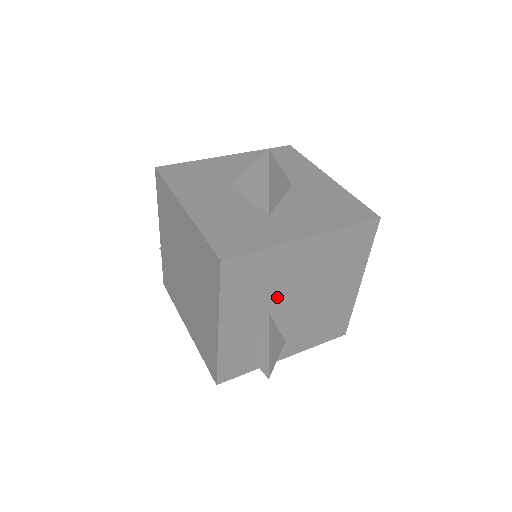
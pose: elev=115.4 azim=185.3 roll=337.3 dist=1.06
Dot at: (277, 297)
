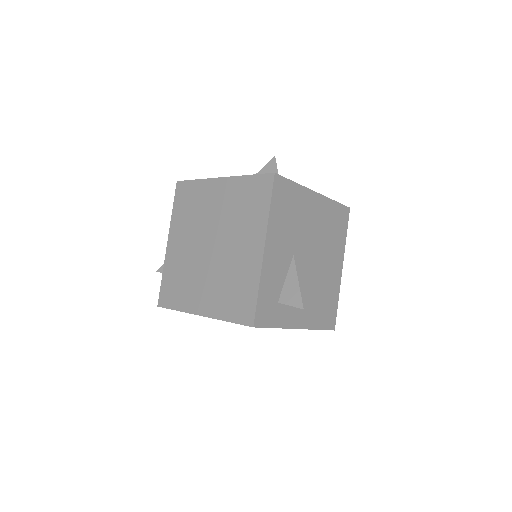
Dot at: (299, 241)
